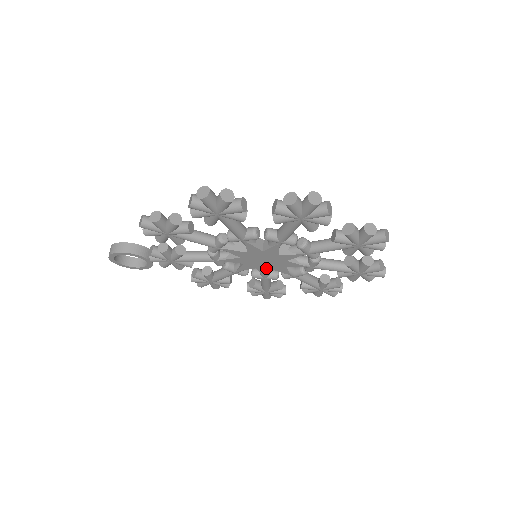
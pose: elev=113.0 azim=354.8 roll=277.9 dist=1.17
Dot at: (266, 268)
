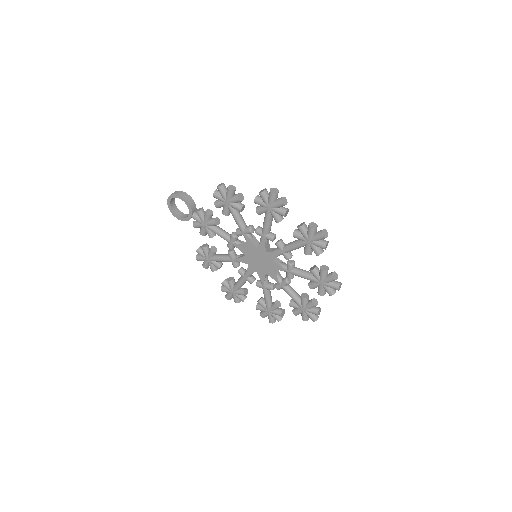
Dot at: (254, 268)
